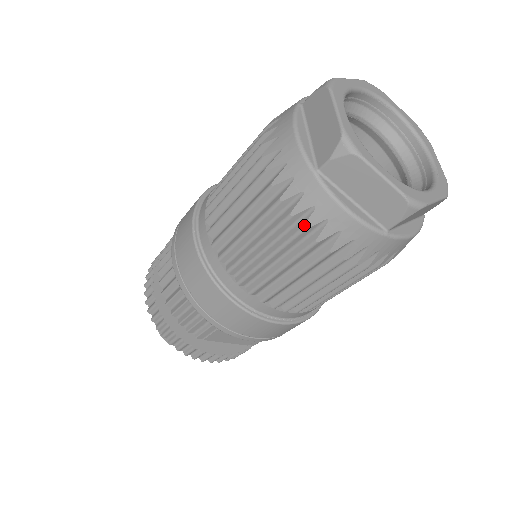
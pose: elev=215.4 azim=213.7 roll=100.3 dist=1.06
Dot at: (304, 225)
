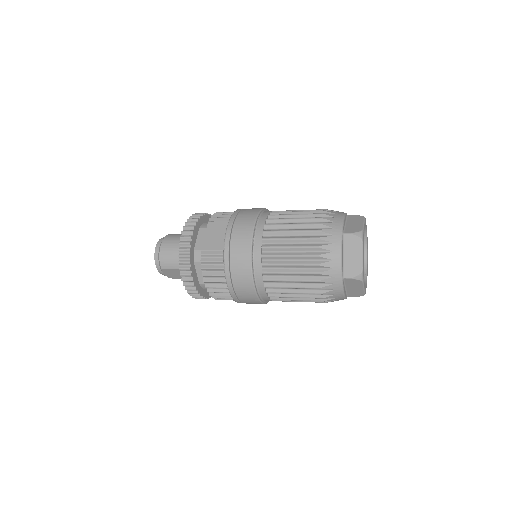
Dot at: occluded
